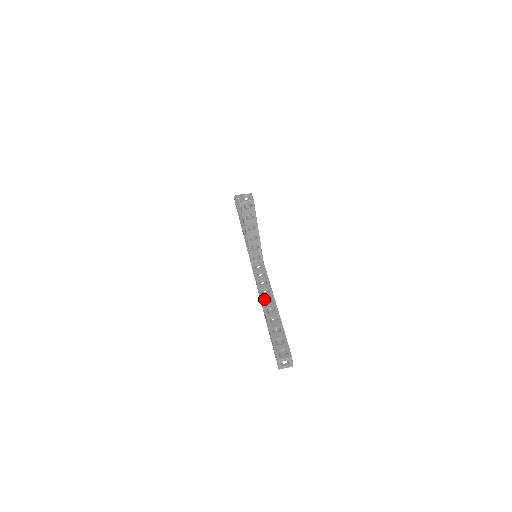
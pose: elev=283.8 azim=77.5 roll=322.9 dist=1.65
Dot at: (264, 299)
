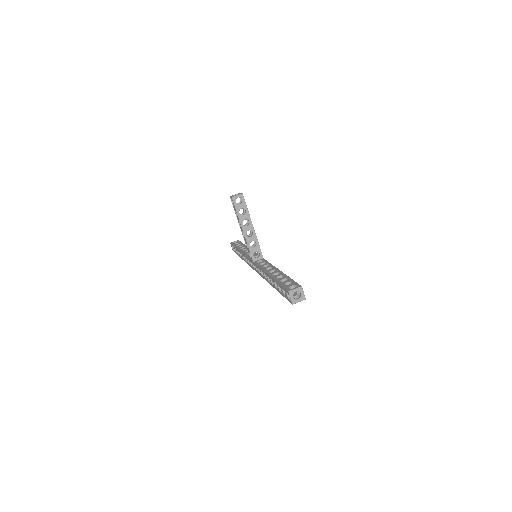
Dot at: (268, 271)
